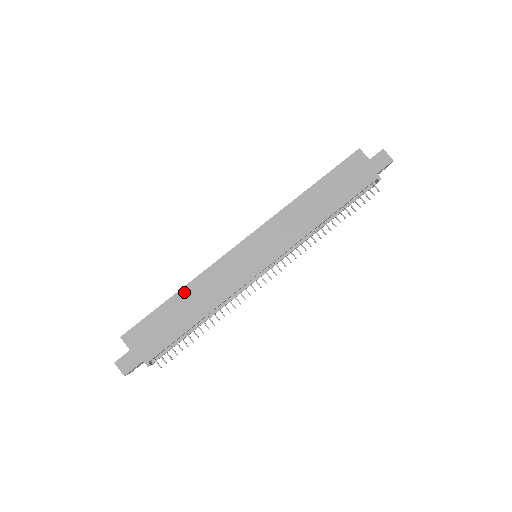
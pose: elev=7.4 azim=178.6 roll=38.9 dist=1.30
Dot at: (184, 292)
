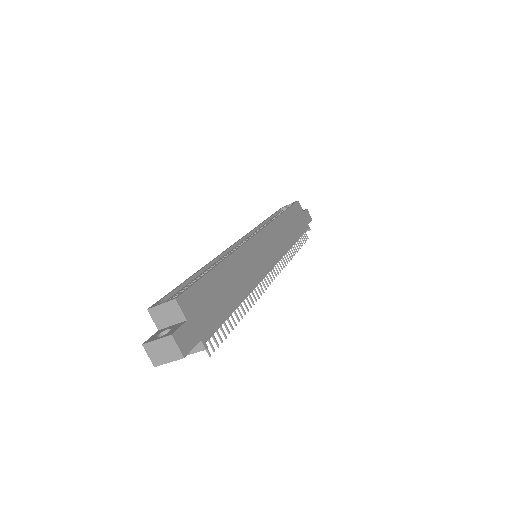
Dot at: (226, 265)
